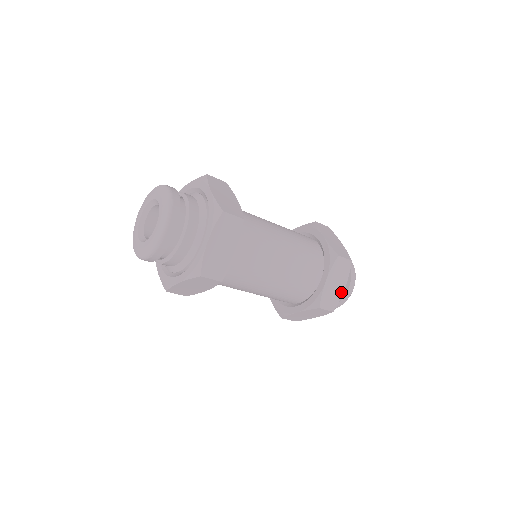
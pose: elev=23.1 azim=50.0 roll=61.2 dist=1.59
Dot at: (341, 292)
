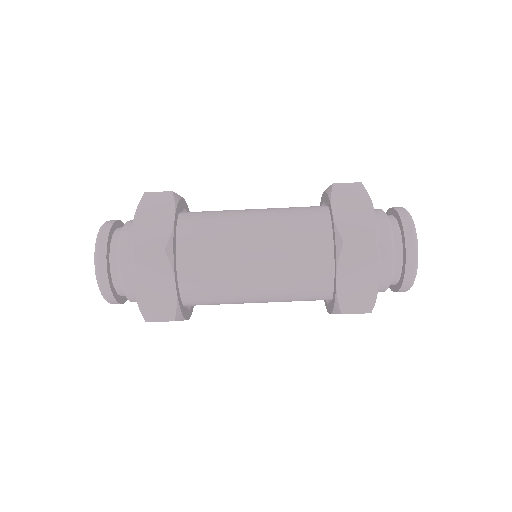
Dot at: (371, 216)
